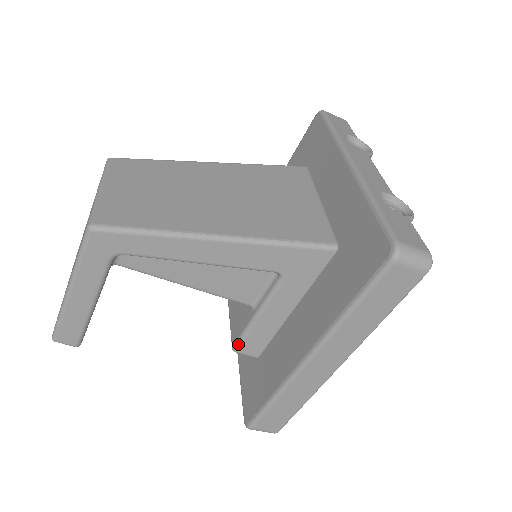
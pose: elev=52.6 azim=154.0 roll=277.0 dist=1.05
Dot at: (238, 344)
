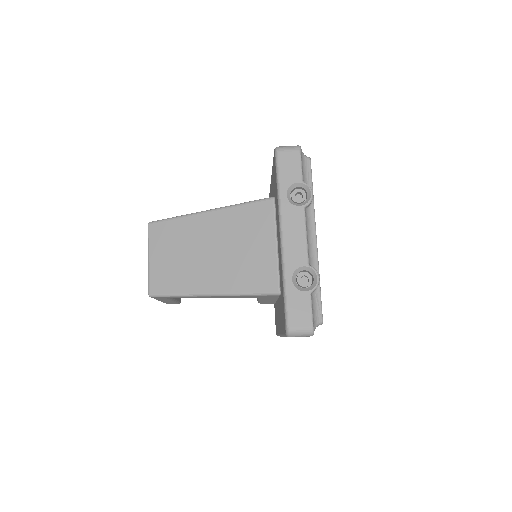
Dot at: occluded
